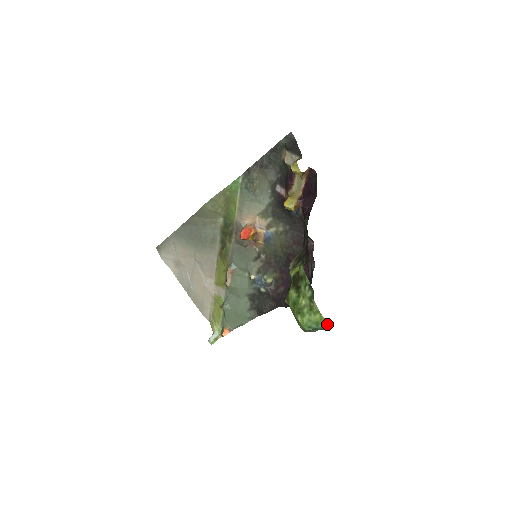
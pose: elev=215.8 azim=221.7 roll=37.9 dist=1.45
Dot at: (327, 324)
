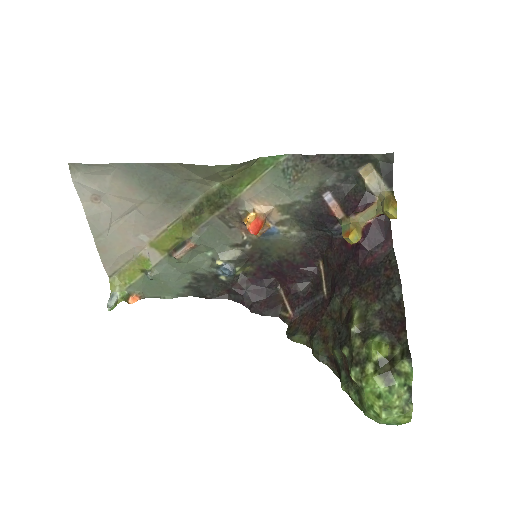
Dot at: (404, 423)
